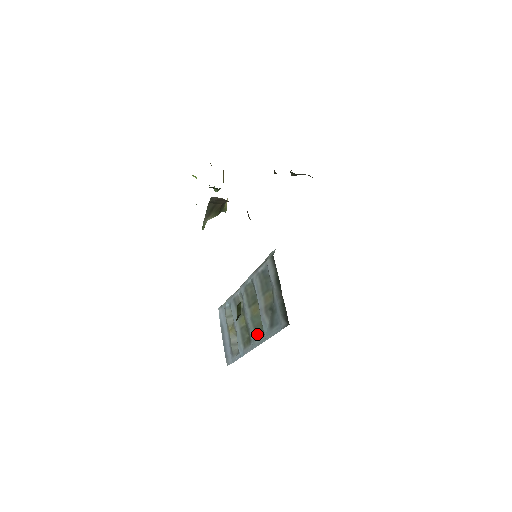
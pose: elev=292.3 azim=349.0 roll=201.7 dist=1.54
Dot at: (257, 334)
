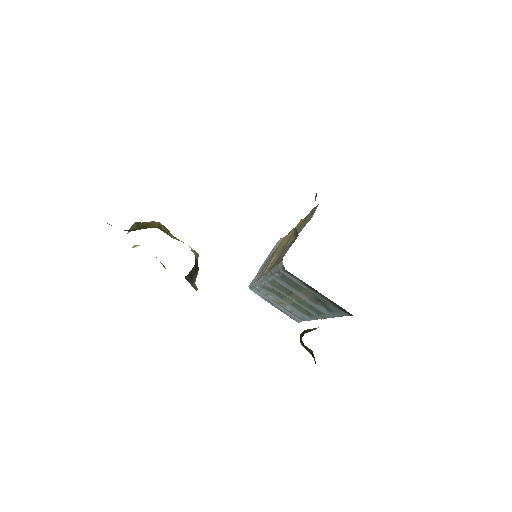
Dot at: (316, 312)
